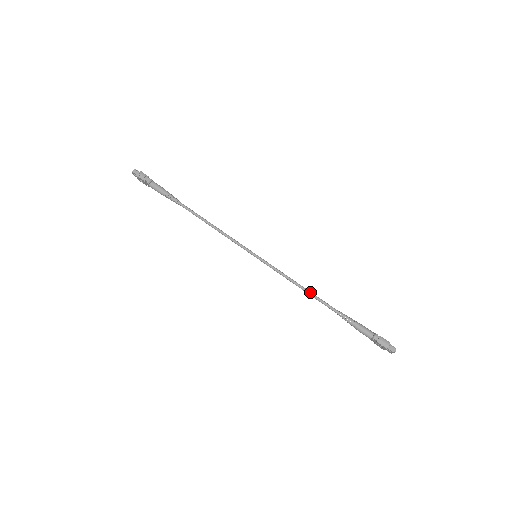
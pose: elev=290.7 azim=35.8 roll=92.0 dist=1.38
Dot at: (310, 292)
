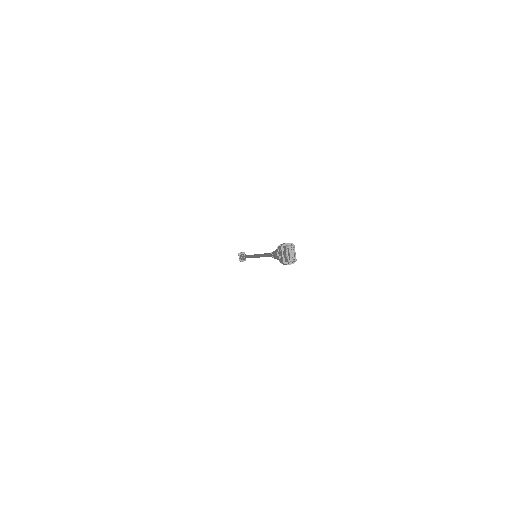
Dot at: occluded
